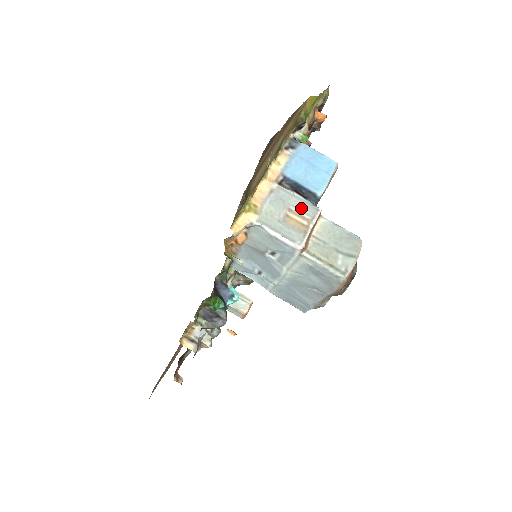
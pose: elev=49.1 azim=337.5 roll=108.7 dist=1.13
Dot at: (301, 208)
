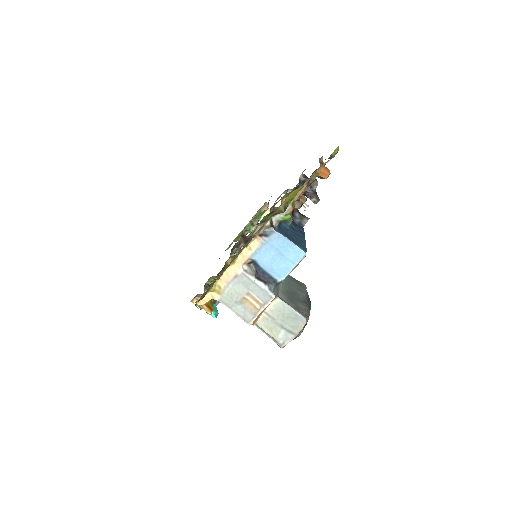
Dot at: (258, 294)
